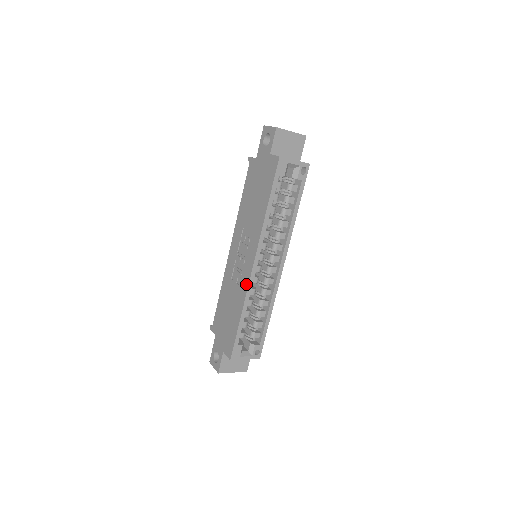
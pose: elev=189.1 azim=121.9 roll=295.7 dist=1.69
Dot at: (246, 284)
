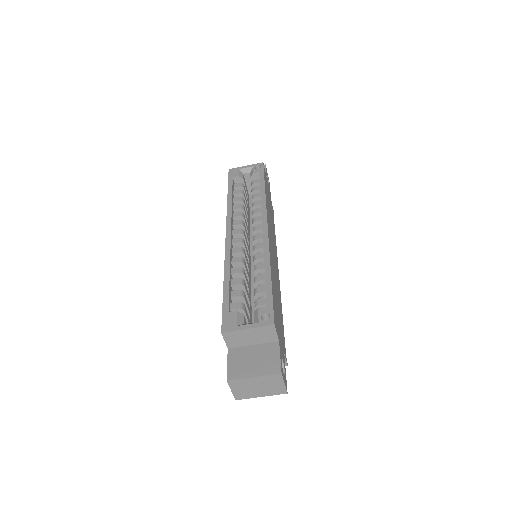
Dot at: occluded
